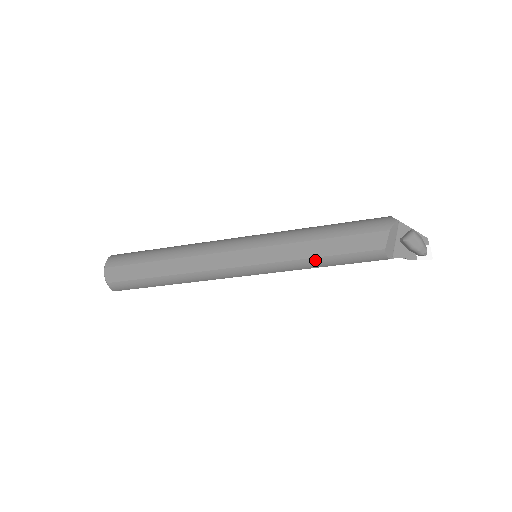
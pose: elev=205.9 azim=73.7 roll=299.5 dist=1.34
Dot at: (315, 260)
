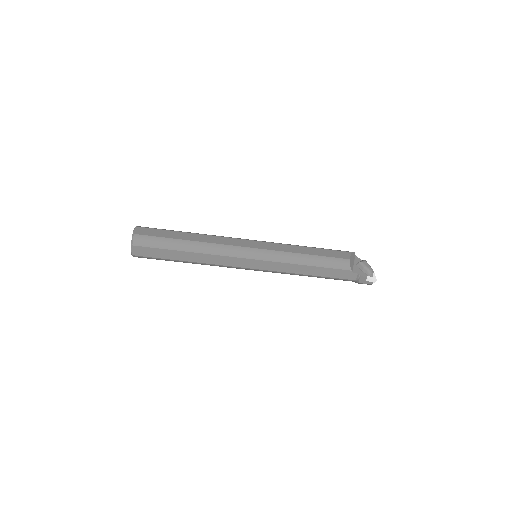
Dot at: (303, 256)
